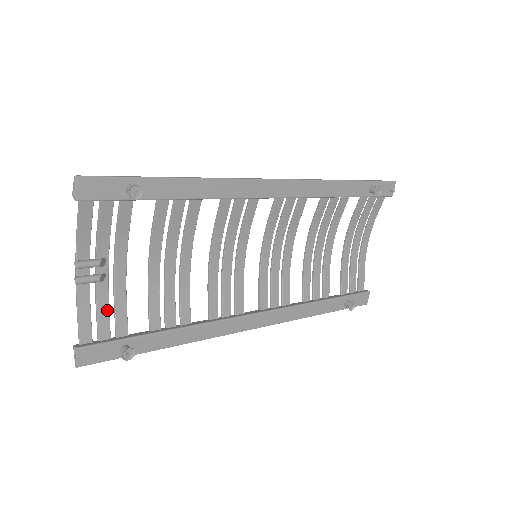
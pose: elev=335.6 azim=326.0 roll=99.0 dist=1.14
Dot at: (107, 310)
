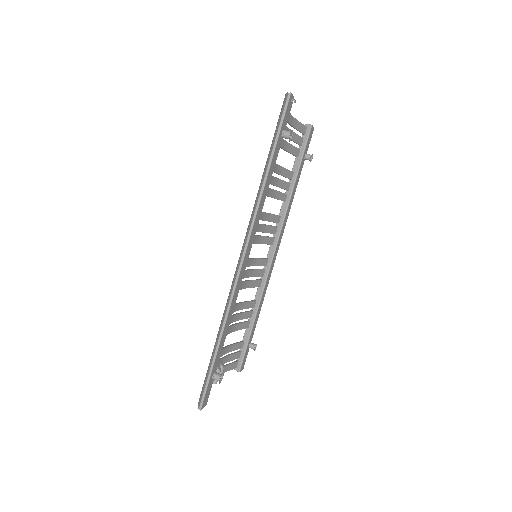
Dot at: (231, 356)
